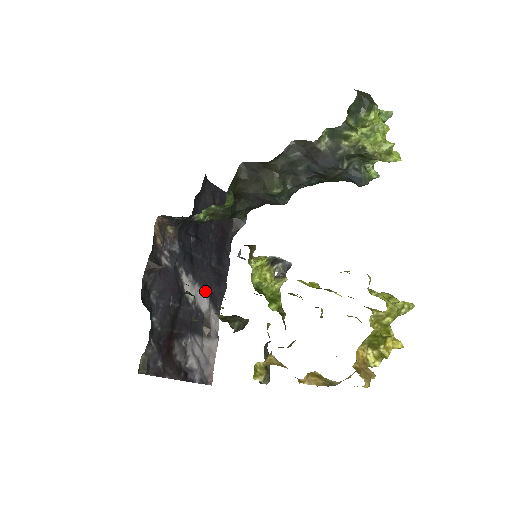
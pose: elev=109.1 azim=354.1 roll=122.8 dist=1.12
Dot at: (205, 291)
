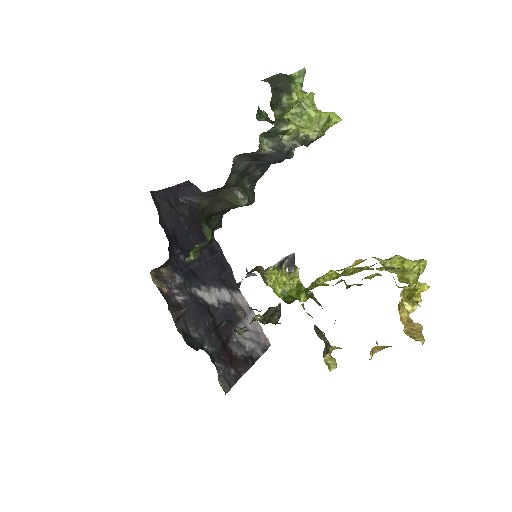
Dot at: (219, 286)
